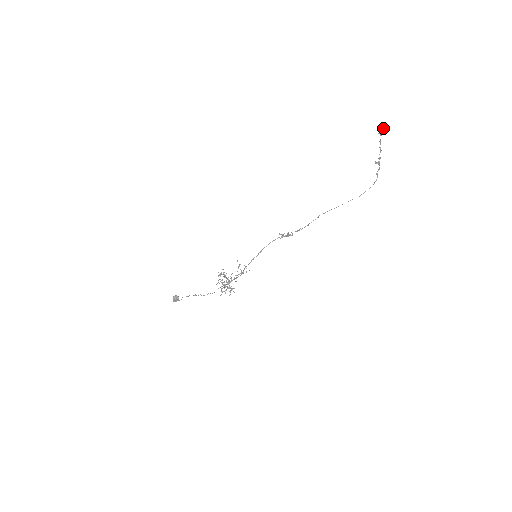
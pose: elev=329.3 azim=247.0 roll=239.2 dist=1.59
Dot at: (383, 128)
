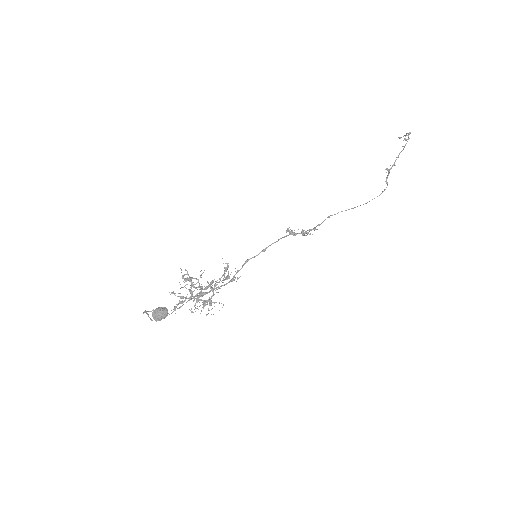
Dot at: (410, 133)
